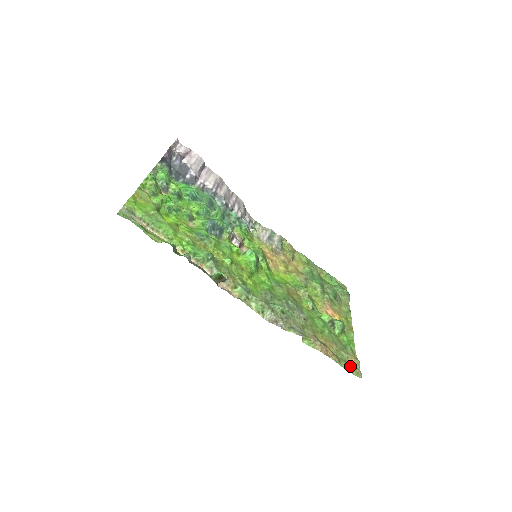
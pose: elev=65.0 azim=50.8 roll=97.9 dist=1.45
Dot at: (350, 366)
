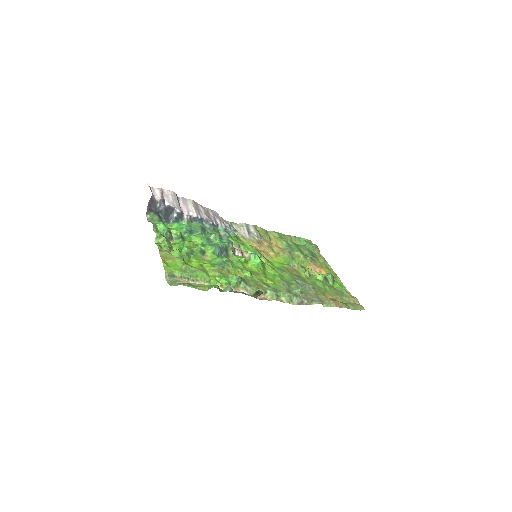
Dot at: (355, 305)
